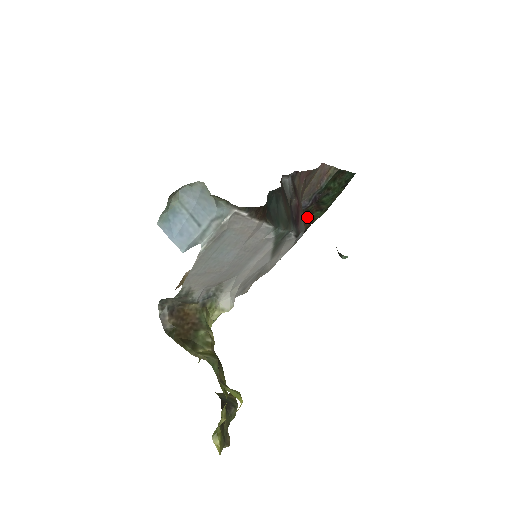
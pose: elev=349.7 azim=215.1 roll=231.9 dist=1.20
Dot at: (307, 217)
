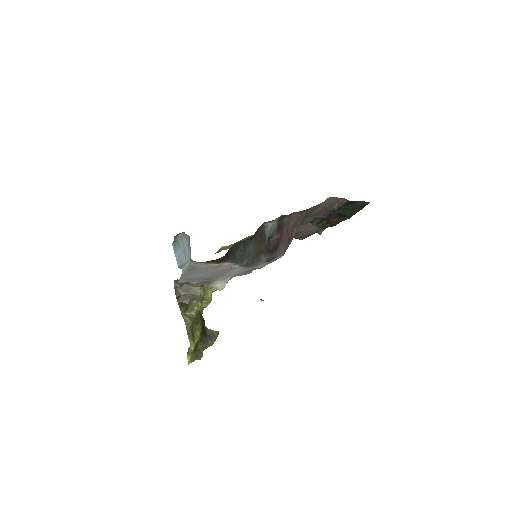
Dot at: occluded
